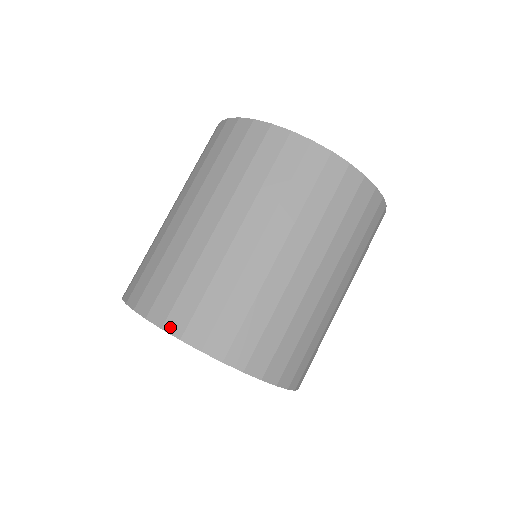
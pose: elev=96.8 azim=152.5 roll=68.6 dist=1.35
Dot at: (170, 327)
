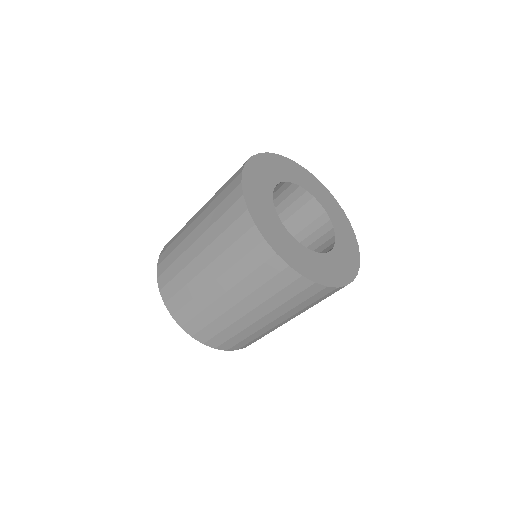
Dot at: (162, 294)
